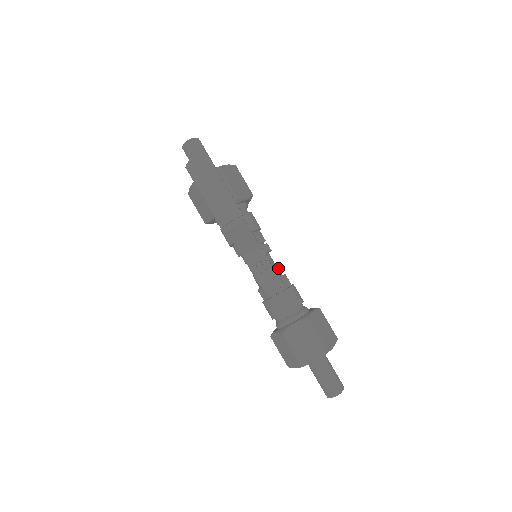
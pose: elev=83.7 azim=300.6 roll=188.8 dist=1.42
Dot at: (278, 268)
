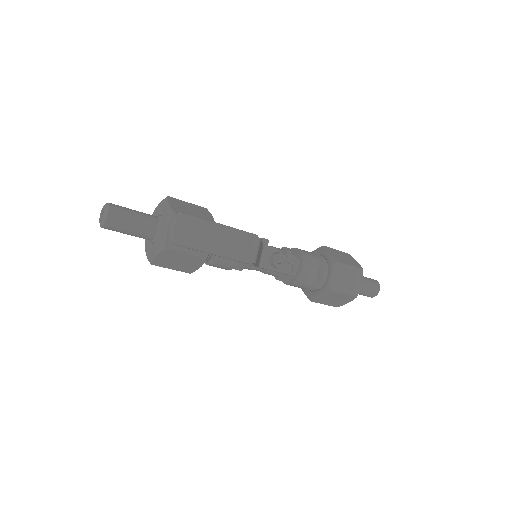
Dot at: (276, 248)
